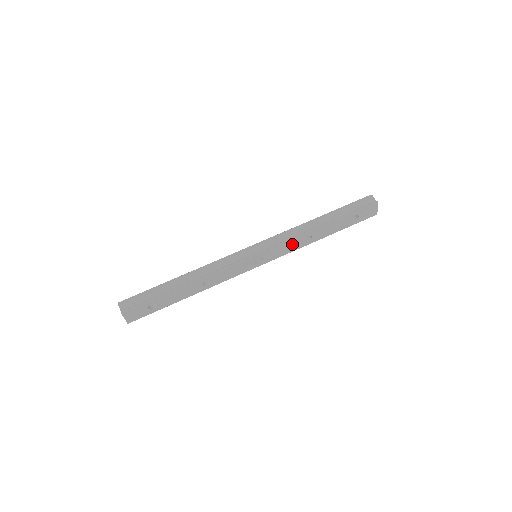
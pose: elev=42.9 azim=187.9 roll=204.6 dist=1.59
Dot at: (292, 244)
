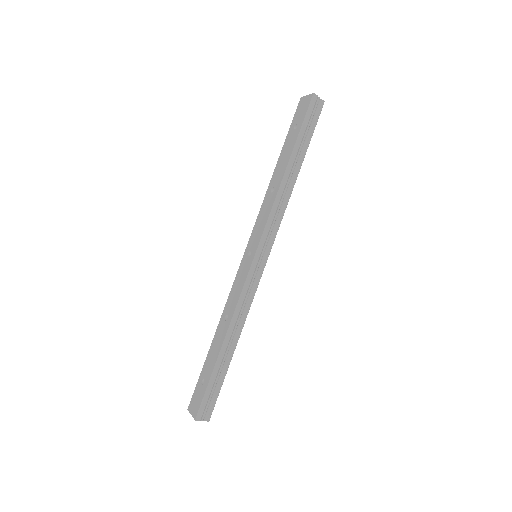
Dot at: occluded
